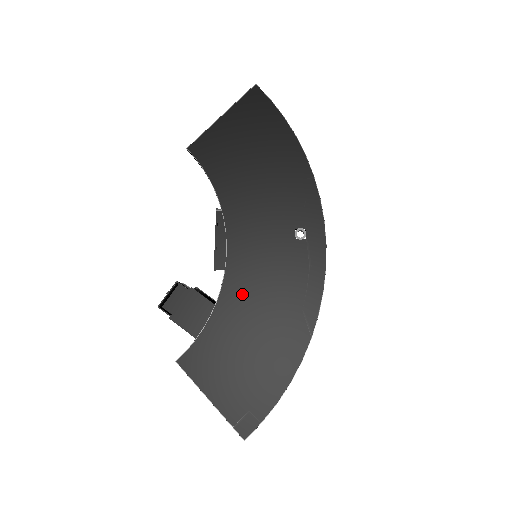
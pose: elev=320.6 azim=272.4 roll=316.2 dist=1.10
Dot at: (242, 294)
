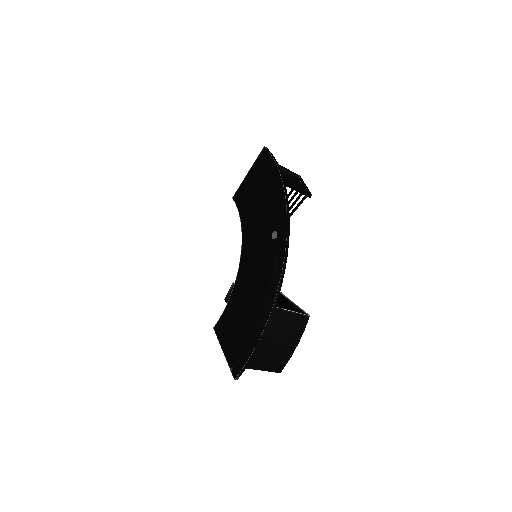
Dot at: (244, 282)
